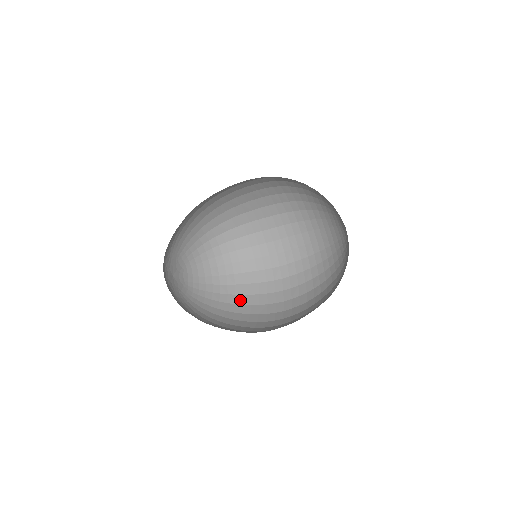
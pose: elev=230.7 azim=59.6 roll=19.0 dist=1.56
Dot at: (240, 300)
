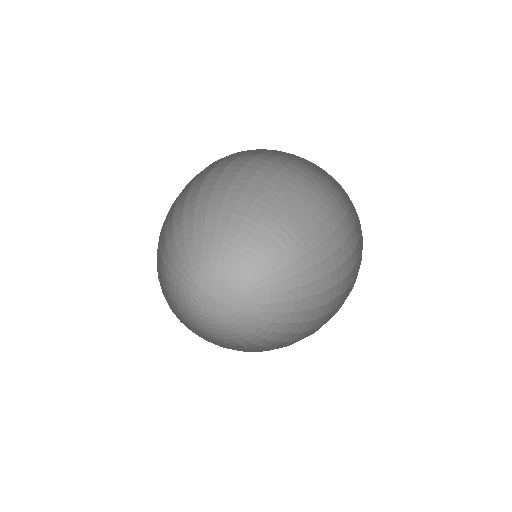
Dot at: (287, 329)
